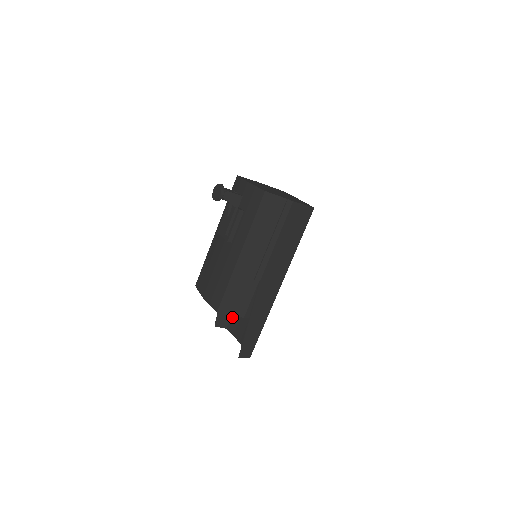
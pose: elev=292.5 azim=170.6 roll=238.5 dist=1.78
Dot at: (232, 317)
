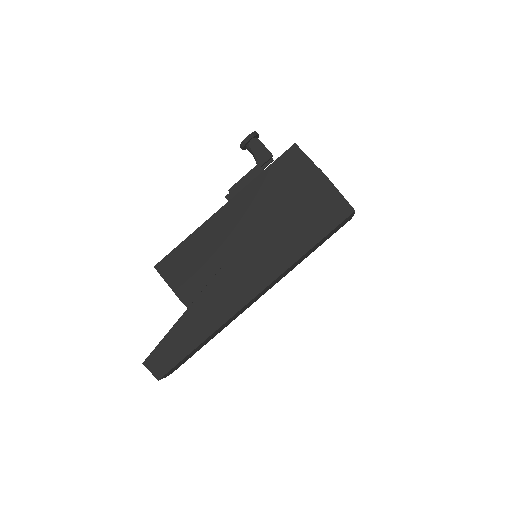
Dot at: occluded
